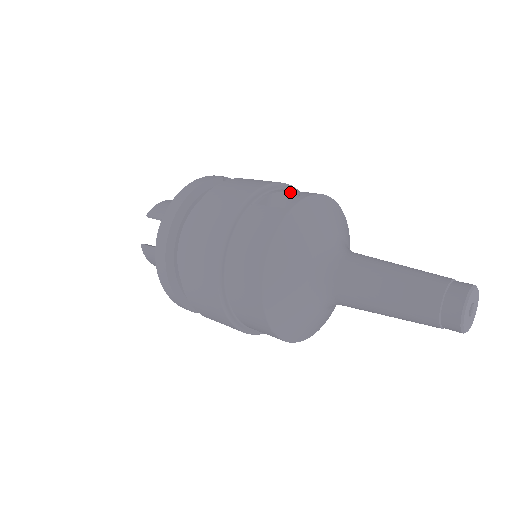
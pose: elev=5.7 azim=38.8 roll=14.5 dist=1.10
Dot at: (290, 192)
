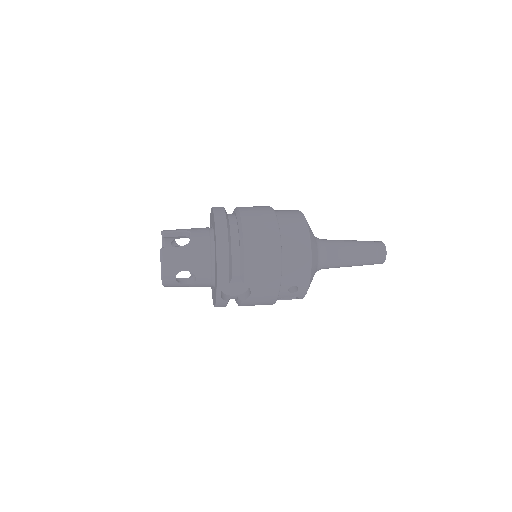
Dot at: occluded
